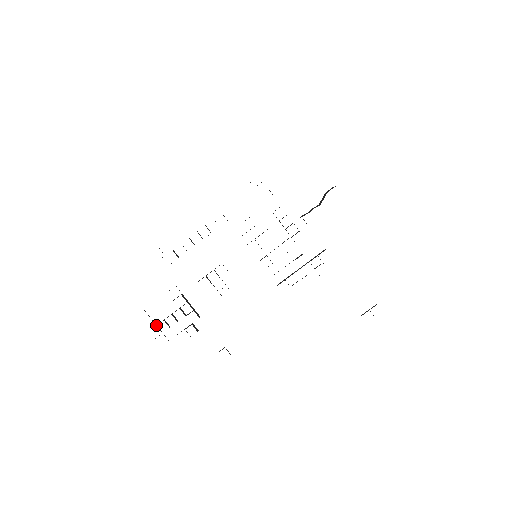
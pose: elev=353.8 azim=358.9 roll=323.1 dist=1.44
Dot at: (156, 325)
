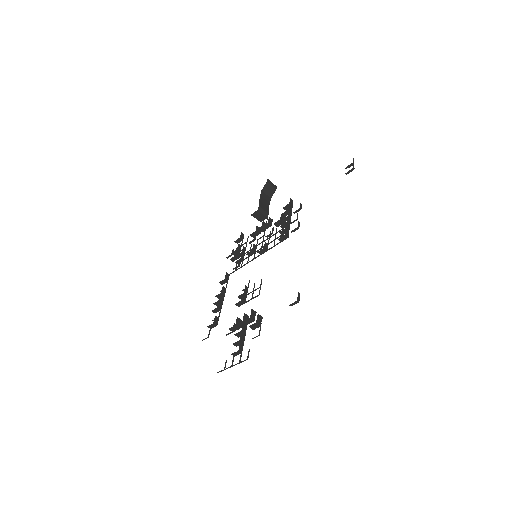
Dot at: occluded
